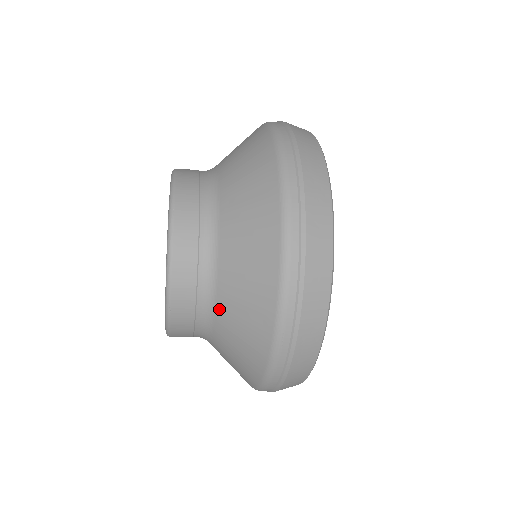
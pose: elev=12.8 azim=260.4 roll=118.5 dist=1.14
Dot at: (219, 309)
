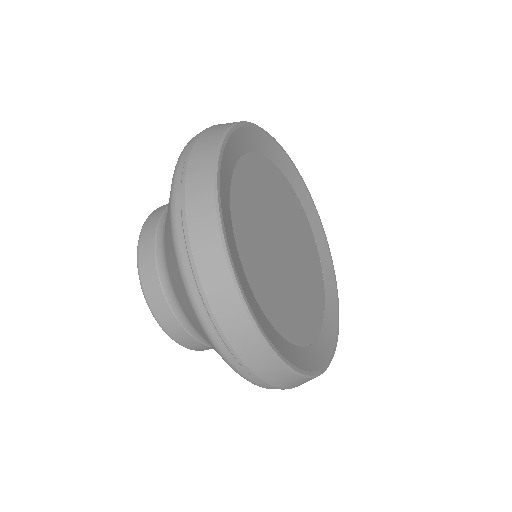
Dot at: (187, 316)
